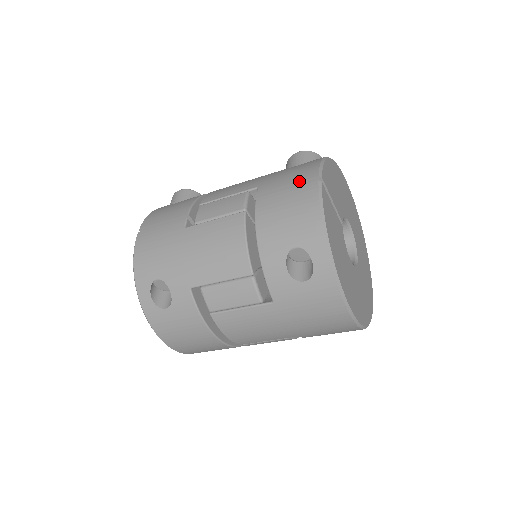
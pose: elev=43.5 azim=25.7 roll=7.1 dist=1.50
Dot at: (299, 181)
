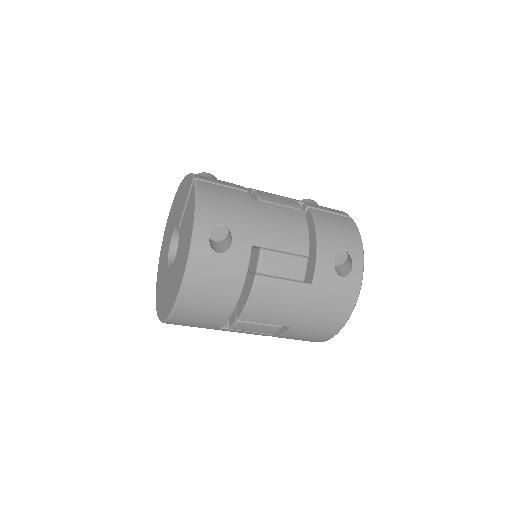
Dot at: (338, 213)
